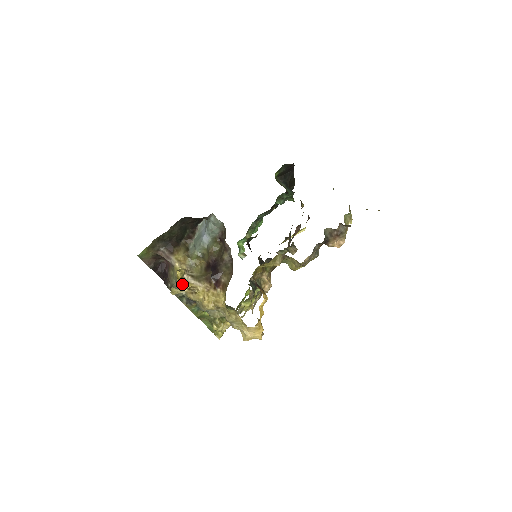
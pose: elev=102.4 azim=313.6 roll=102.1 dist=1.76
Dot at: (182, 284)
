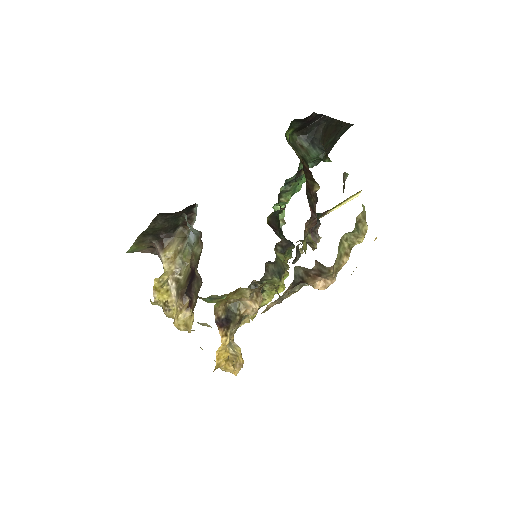
Dot at: (159, 296)
